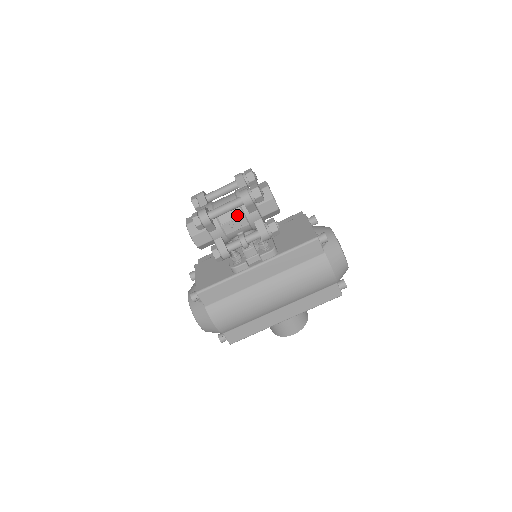
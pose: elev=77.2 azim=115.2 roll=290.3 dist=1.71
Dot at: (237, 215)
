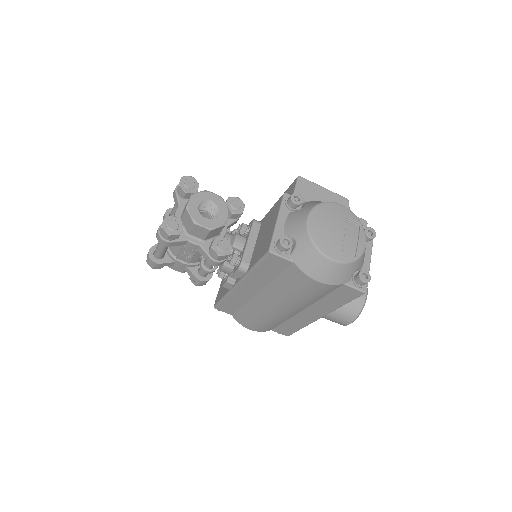
Dot at: (179, 247)
